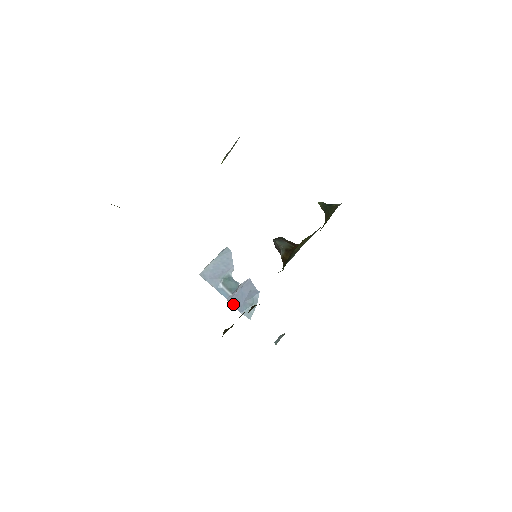
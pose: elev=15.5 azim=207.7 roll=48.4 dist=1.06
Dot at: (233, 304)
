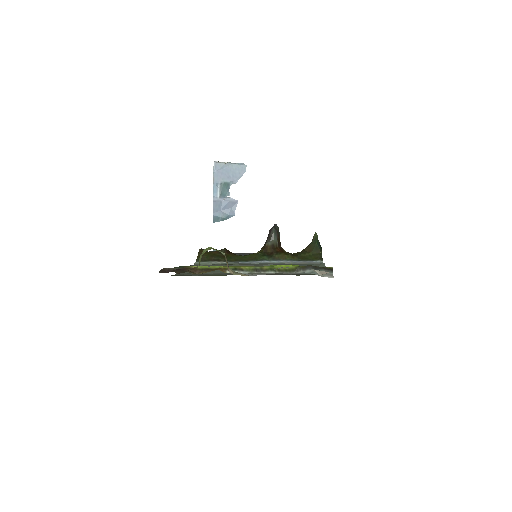
Dot at: (214, 206)
